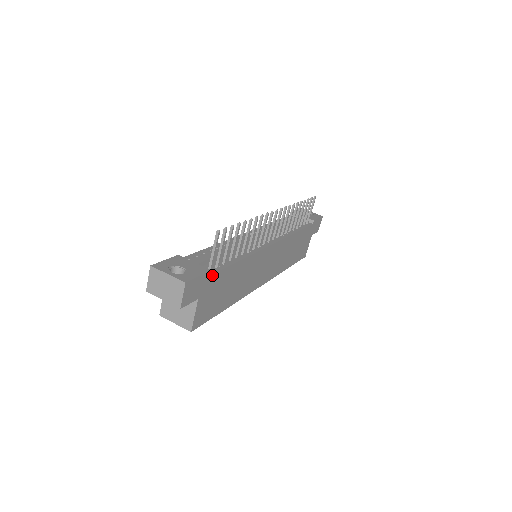
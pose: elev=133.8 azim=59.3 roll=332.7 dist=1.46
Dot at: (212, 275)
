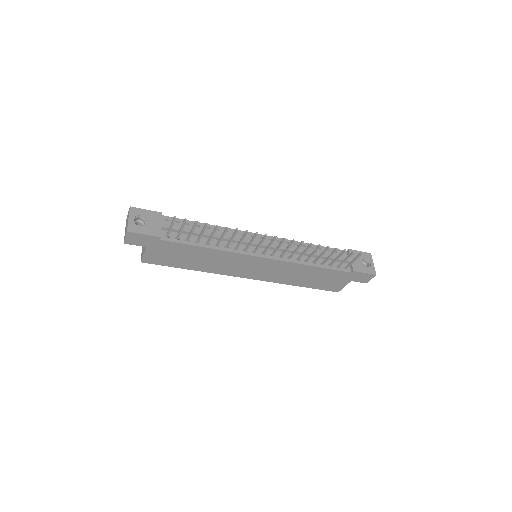
Dot at: (163, 241)
